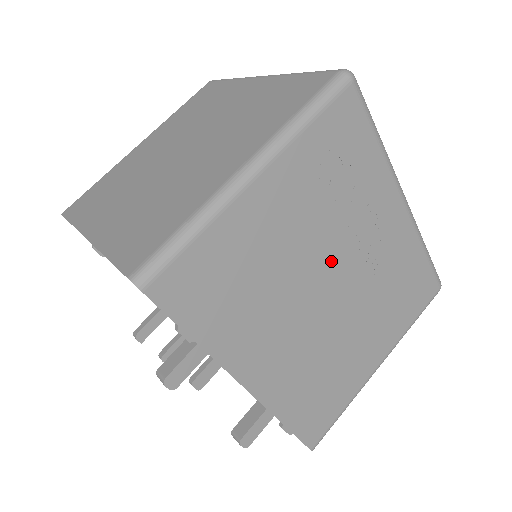
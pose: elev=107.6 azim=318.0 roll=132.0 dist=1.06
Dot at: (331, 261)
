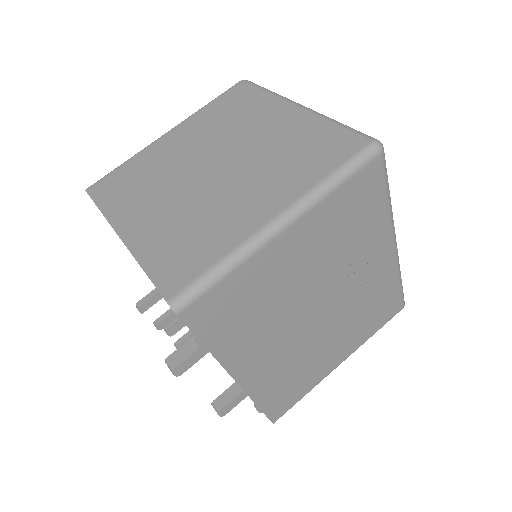
Dot at: (325, 290)
